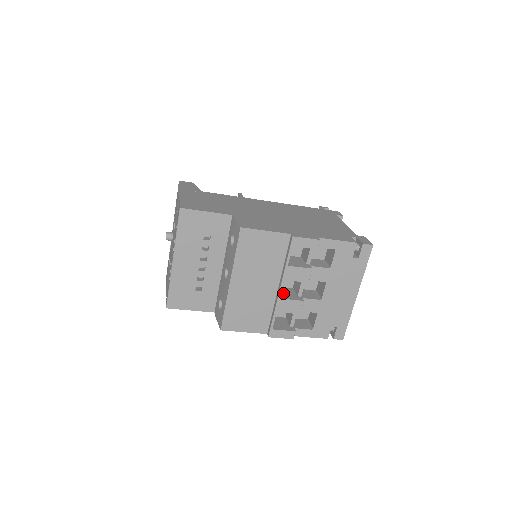
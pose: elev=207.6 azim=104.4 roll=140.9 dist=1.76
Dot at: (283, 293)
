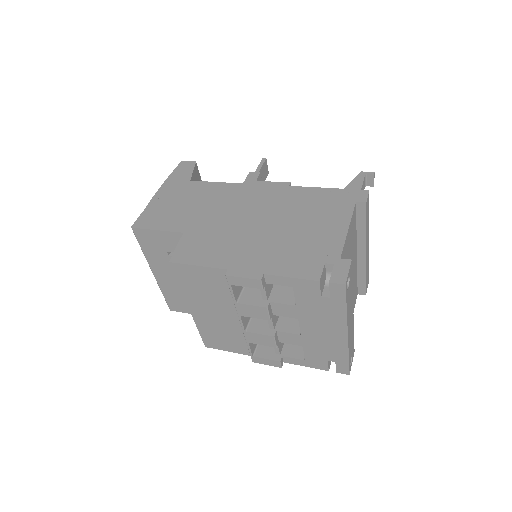
Dot at: (256, 321)
